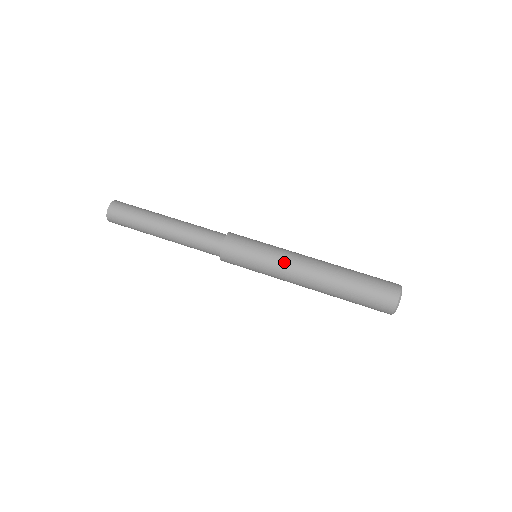
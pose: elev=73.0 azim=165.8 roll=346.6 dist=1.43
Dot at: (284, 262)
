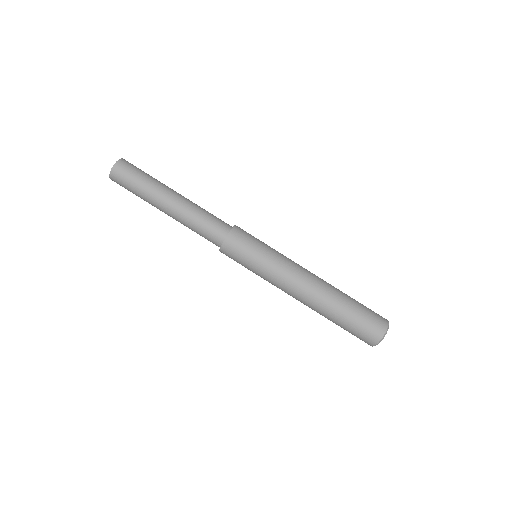
Dot at: (288, 264)
